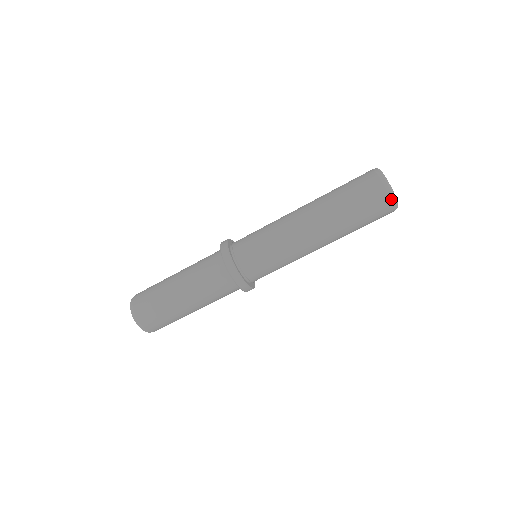
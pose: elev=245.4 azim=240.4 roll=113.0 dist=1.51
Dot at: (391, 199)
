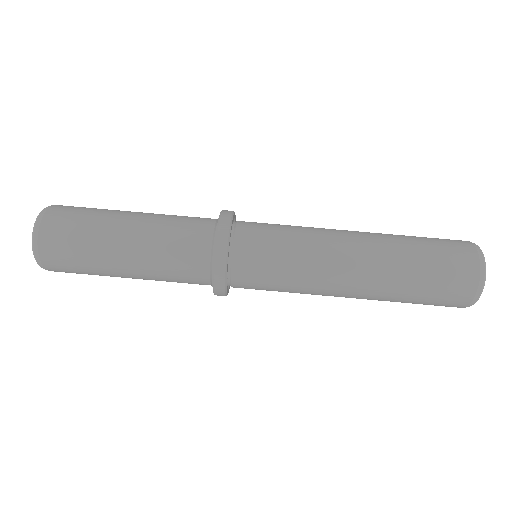
Dot at: (475, 246)
